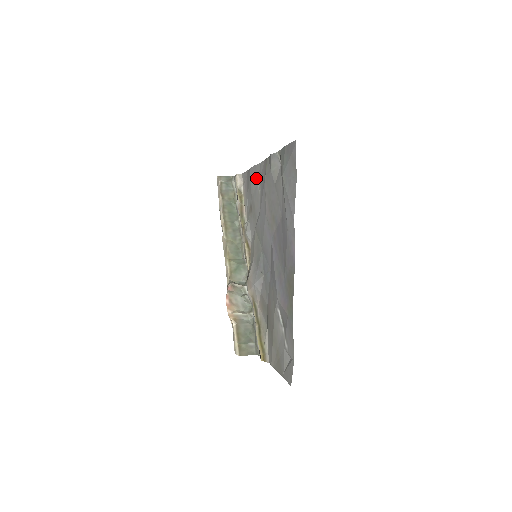
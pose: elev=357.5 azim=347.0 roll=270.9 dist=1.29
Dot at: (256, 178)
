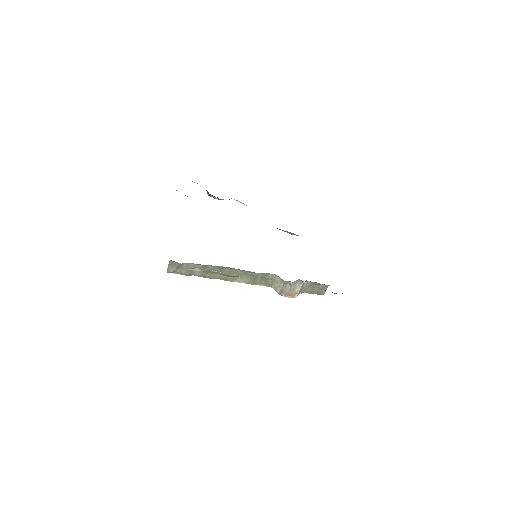
Dot at: occluded
